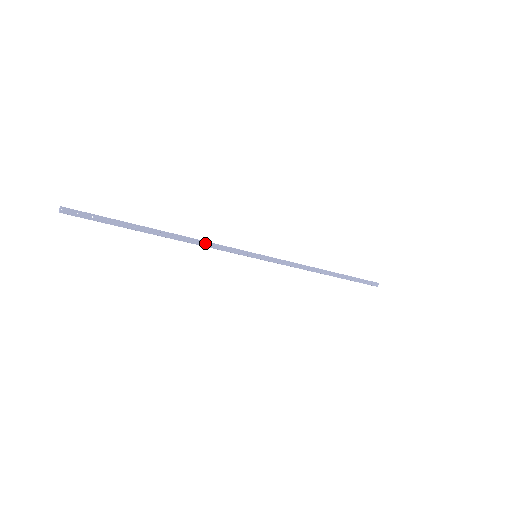
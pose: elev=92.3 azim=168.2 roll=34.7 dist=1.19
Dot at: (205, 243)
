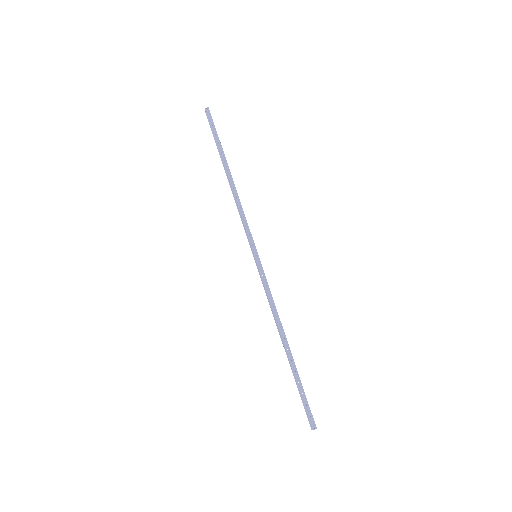
Dot at: (240, 205)
